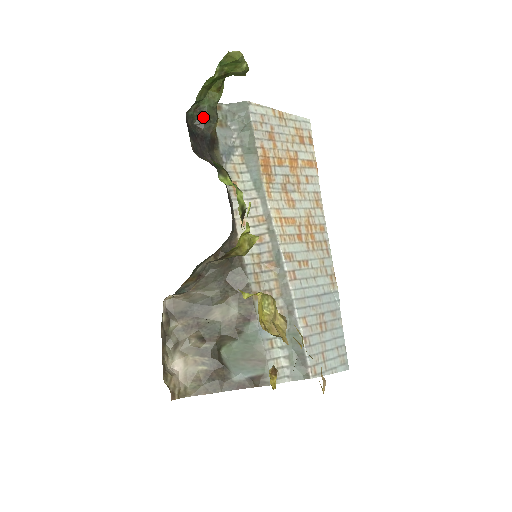
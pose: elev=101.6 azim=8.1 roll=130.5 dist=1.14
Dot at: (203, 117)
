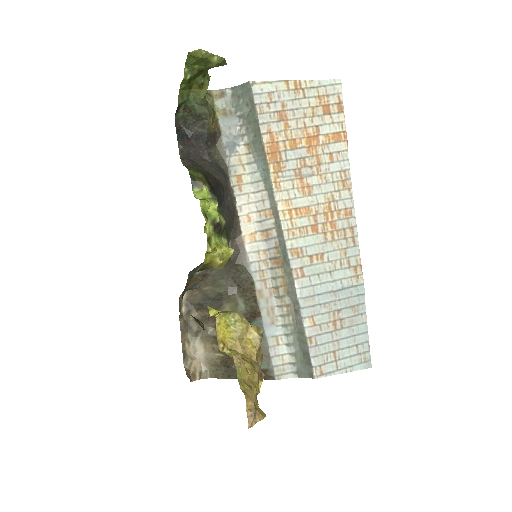
Dot at: (194, 116)
